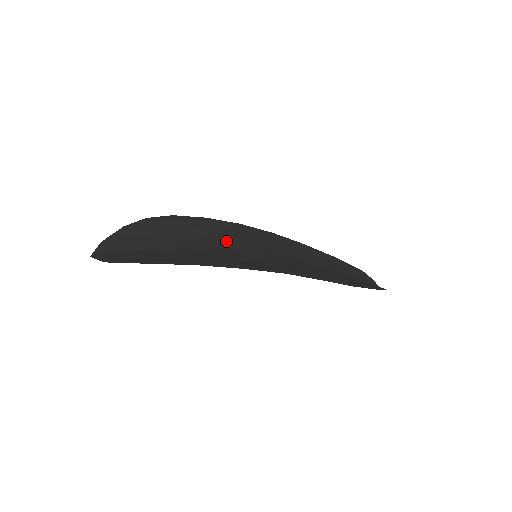
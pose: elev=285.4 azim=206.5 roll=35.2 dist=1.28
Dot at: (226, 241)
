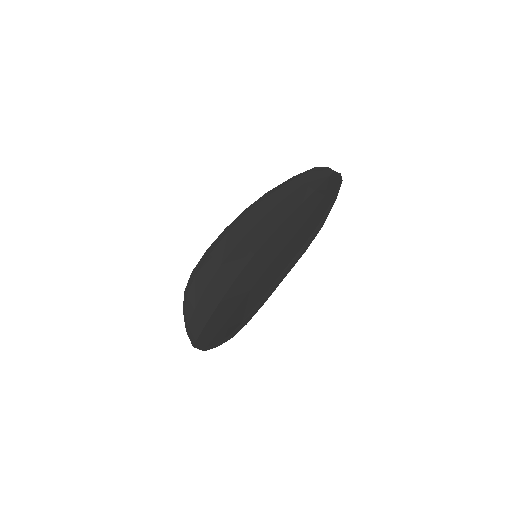
Dot at: (233, 264)
